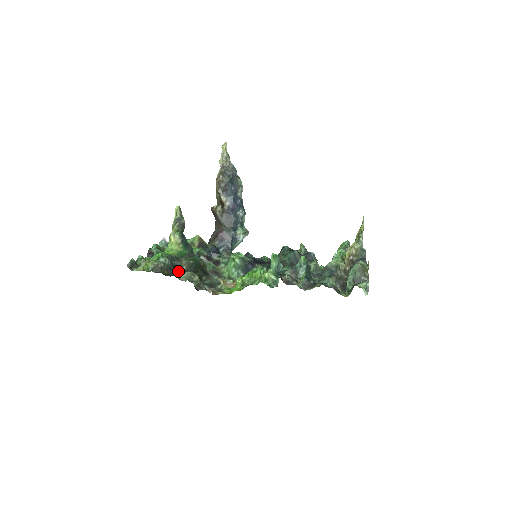
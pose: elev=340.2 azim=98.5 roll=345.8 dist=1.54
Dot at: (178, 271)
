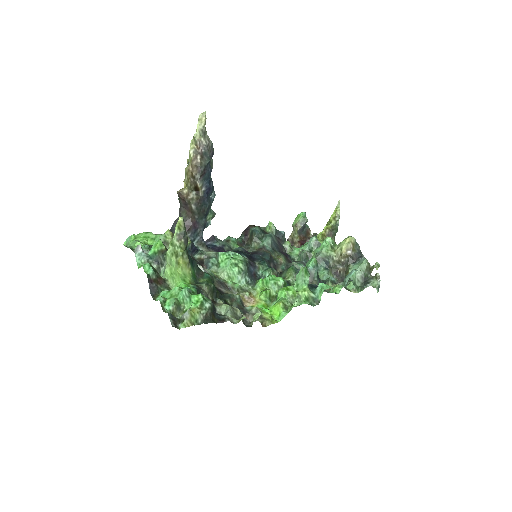
Dot at: (214, 307)
